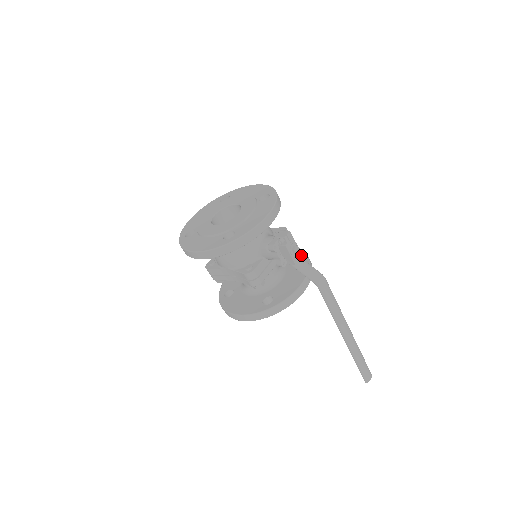
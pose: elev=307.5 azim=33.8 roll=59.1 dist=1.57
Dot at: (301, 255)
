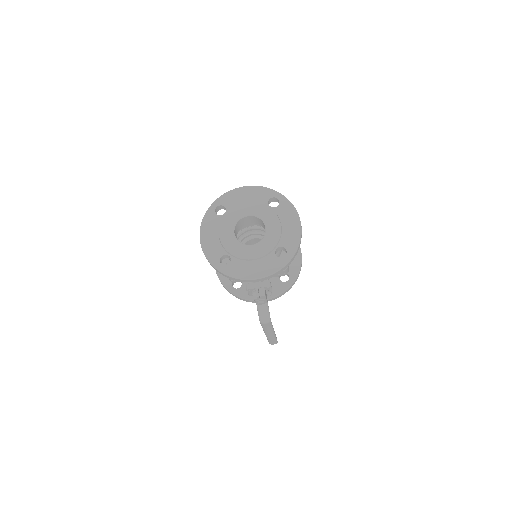
Dot at: (266, 302)
